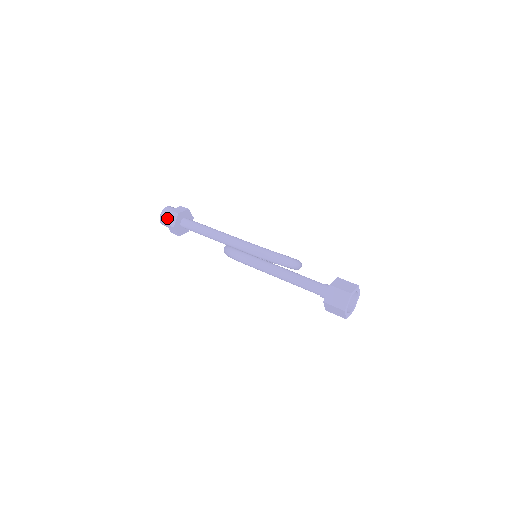
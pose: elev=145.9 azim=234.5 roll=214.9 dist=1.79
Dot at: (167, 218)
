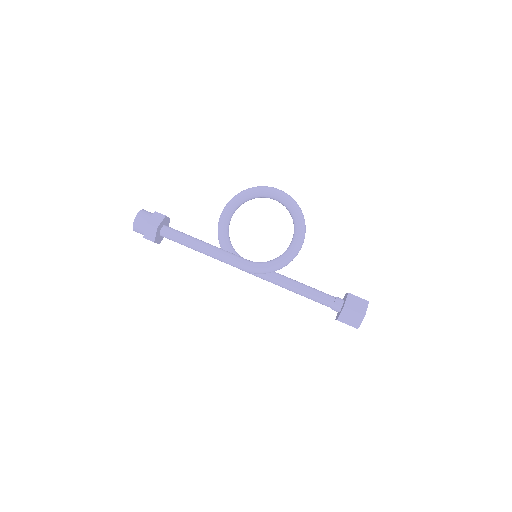
Dot at: occluded
